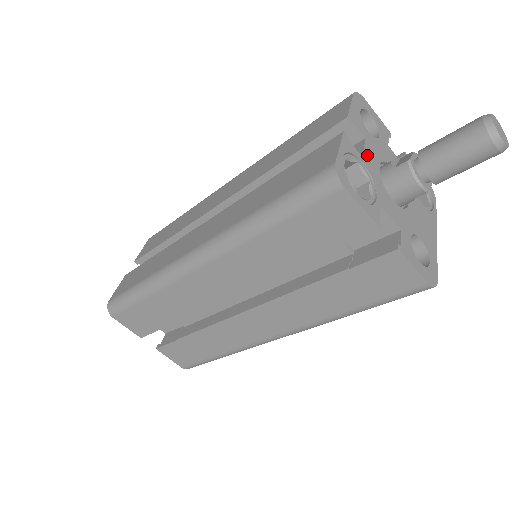
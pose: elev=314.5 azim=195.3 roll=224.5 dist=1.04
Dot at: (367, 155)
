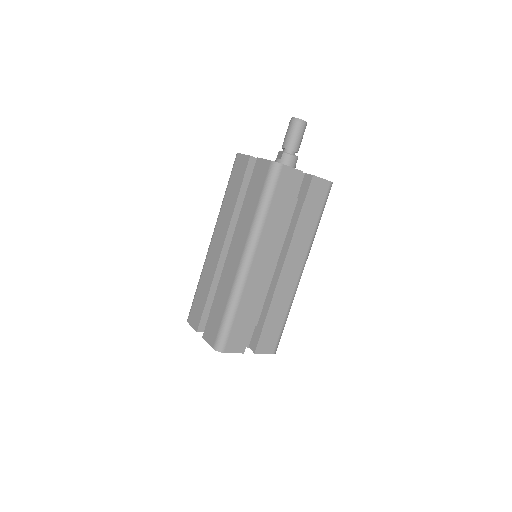
Dot at: occluded
